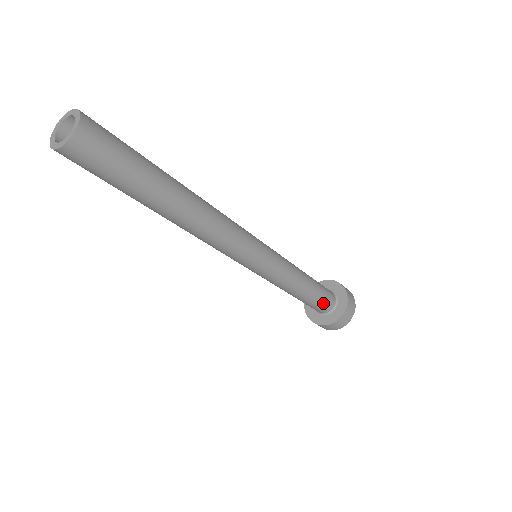
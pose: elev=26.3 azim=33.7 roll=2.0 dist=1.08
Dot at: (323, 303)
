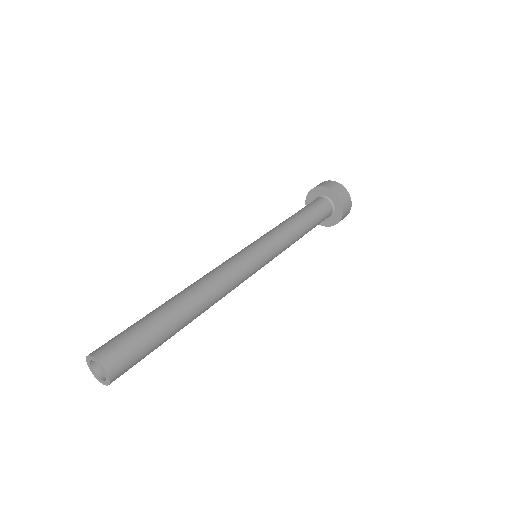
Dot at: occluded
